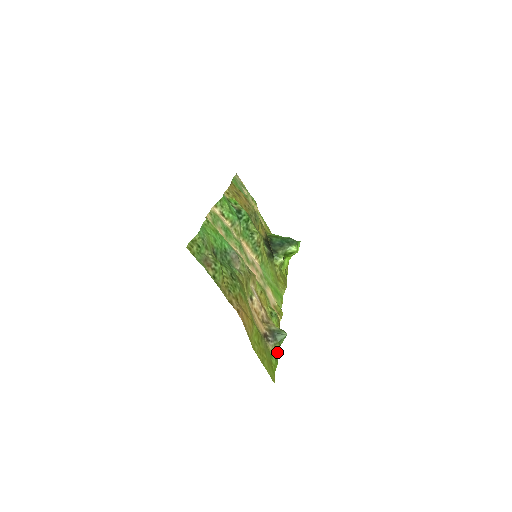
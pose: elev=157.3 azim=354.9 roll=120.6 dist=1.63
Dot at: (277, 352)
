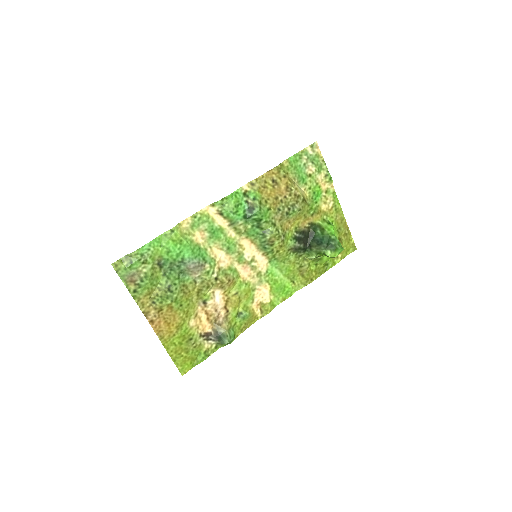
Dot at: (217, 349)
